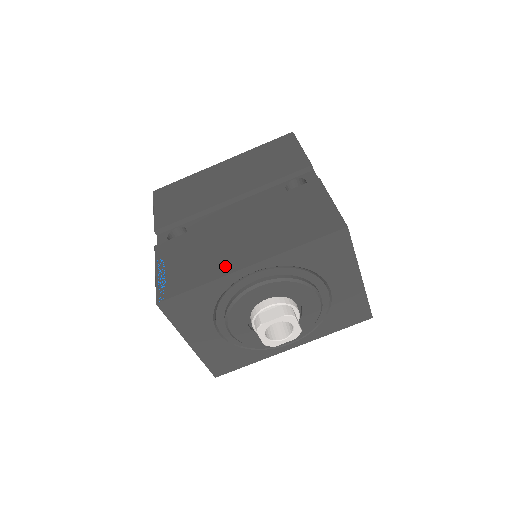
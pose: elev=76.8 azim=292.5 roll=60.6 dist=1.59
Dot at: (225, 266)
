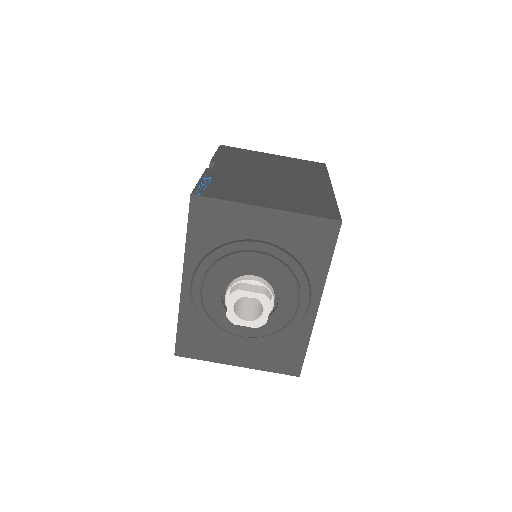
Dot at: occluded
